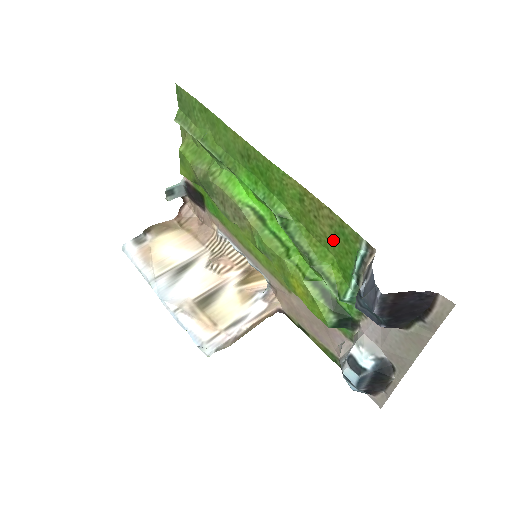
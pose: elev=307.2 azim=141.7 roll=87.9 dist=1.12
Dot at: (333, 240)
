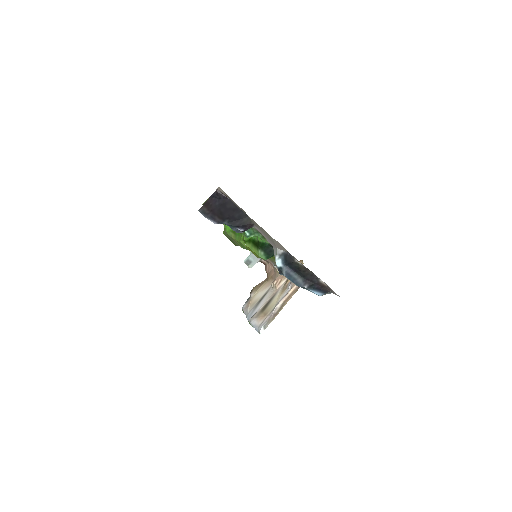
Dot at: occluded
